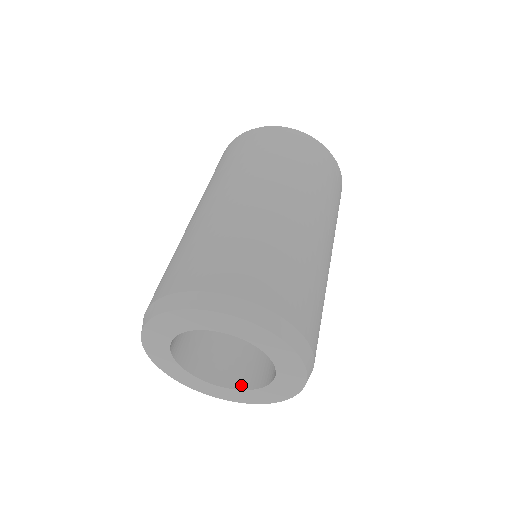
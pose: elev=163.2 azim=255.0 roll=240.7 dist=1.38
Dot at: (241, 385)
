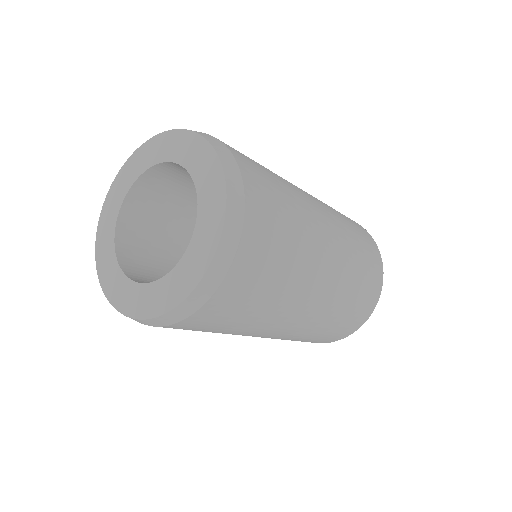
Dot at: occluded
